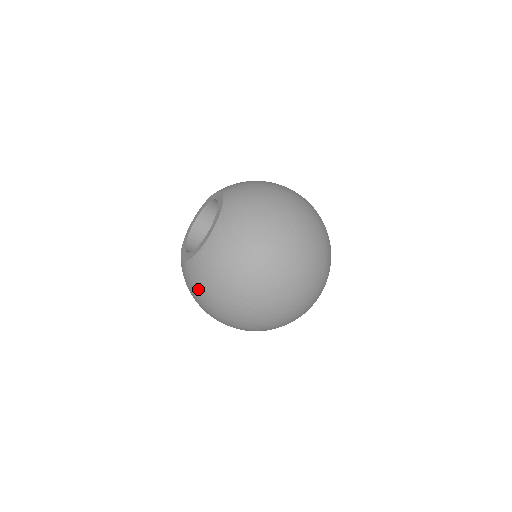
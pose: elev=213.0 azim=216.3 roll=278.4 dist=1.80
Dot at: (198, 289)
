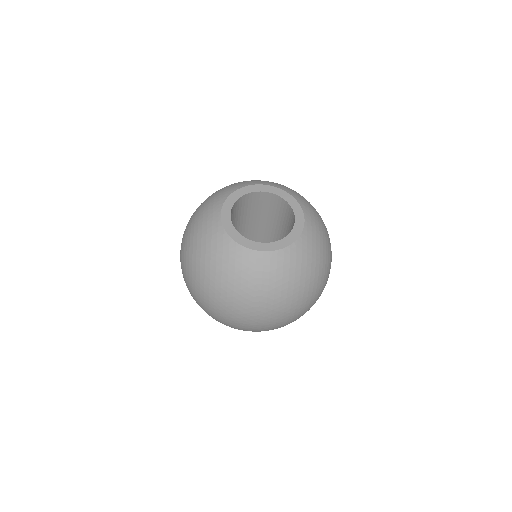
Dot at: (244, 282)
